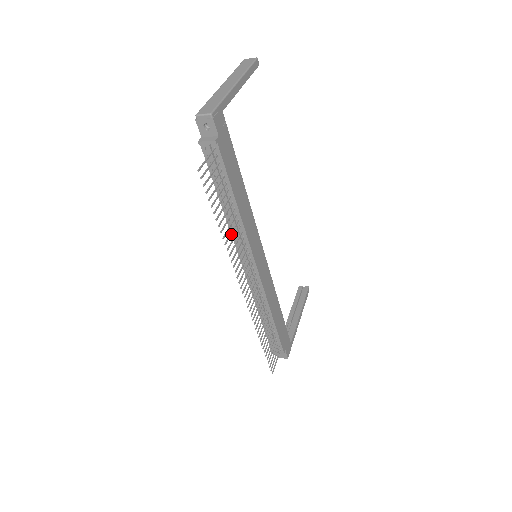
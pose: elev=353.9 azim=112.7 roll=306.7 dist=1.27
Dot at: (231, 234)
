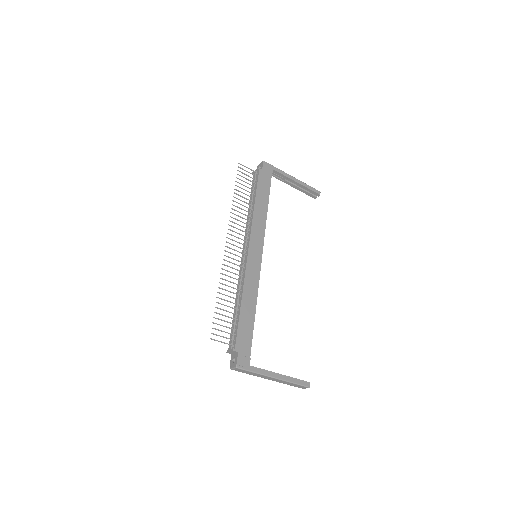
Dot at: (241, 208)
